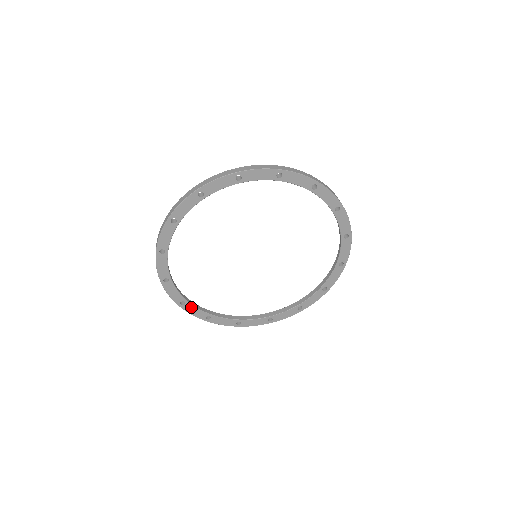
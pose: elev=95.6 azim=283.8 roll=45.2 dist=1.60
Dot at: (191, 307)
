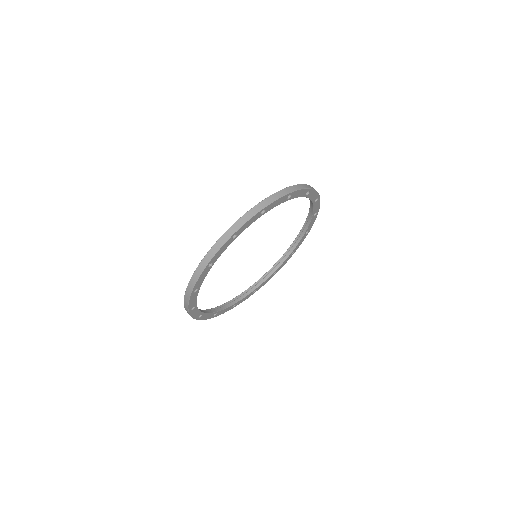
Dot at: (205, 315)
